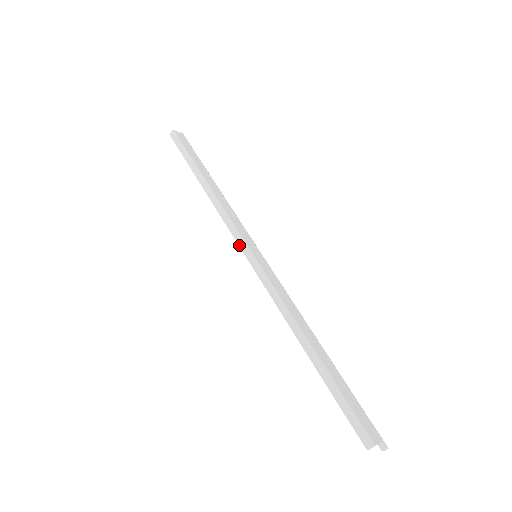
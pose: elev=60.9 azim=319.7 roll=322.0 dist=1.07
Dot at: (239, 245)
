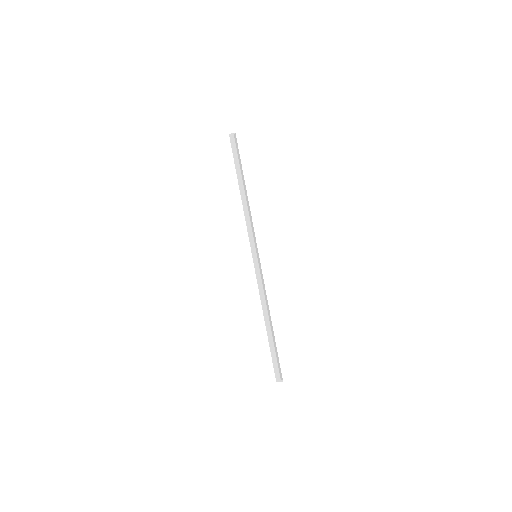
Dot at: (251, 247)
